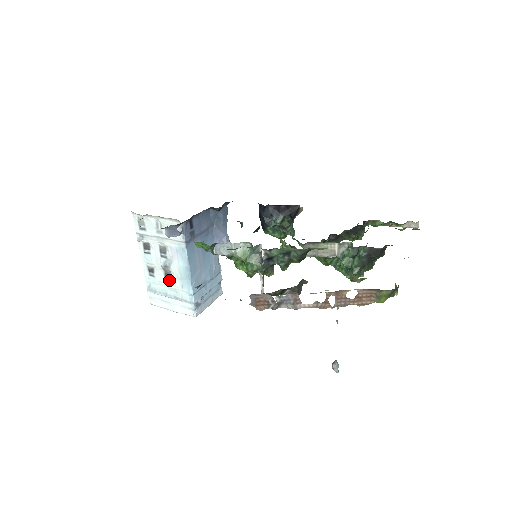
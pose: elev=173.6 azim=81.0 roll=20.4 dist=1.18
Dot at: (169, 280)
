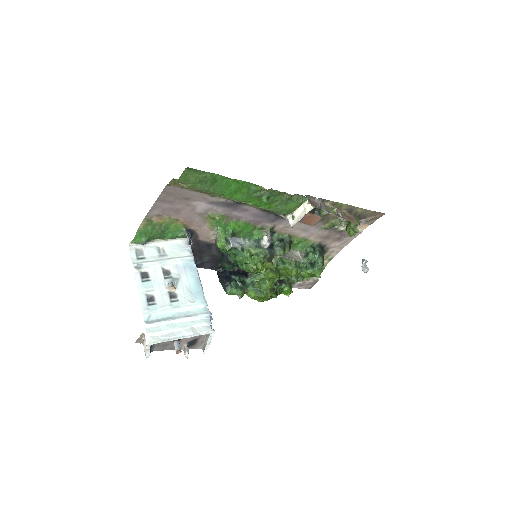
Dot at: (176, 301)
